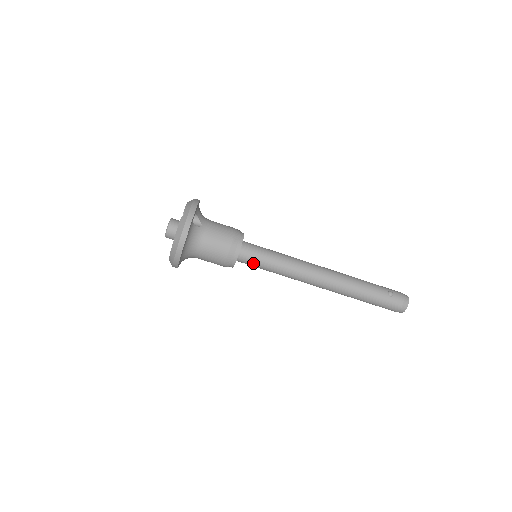
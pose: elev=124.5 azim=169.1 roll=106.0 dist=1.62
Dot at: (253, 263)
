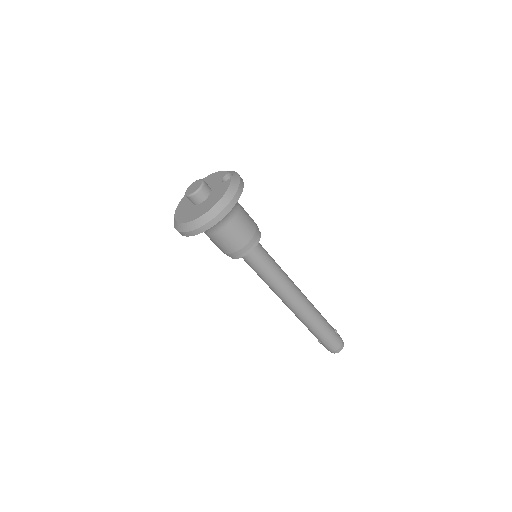
Dot at: (259, 260)
